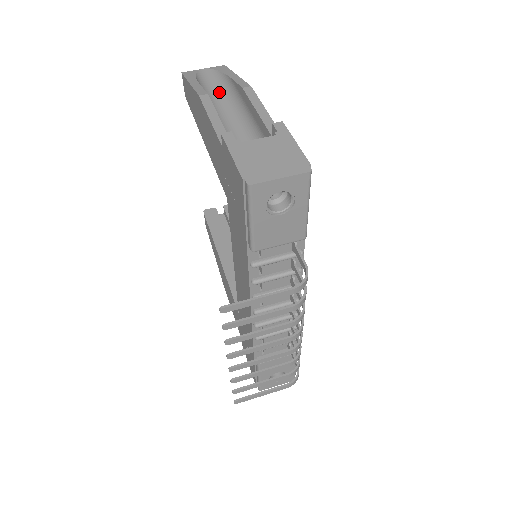
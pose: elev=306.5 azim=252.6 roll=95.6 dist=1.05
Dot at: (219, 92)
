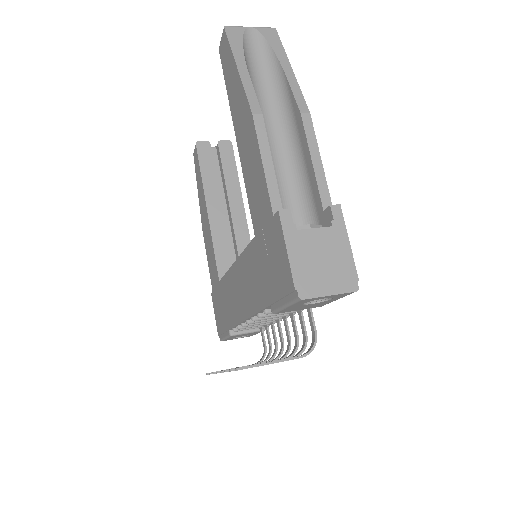
Dot at: (266, 82)
